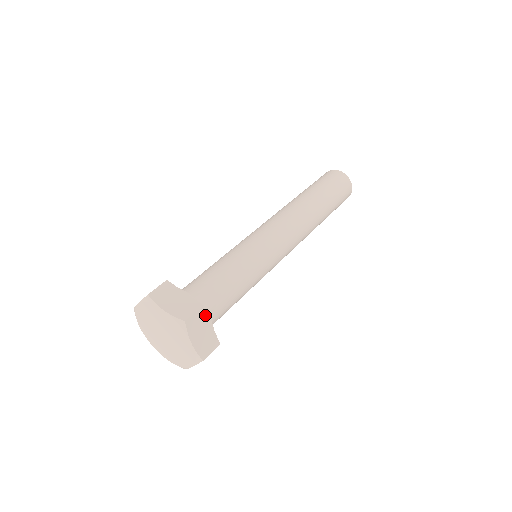
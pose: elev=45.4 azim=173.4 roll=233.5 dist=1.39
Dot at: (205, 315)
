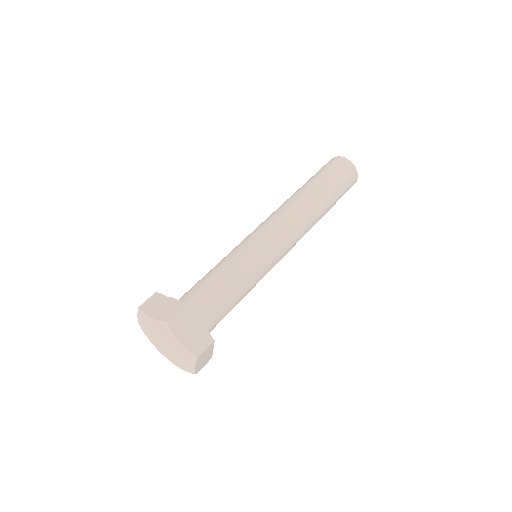
Dot at: (212, 346)
